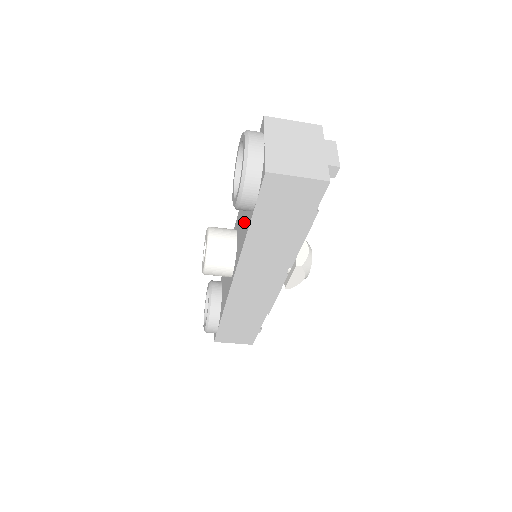
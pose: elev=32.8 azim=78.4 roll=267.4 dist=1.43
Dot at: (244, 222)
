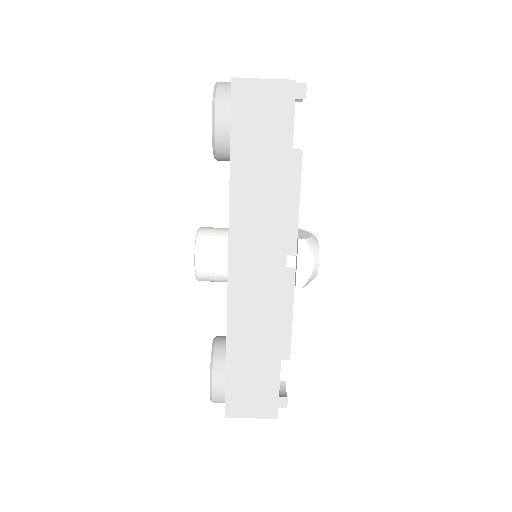
Dot at: occluded
